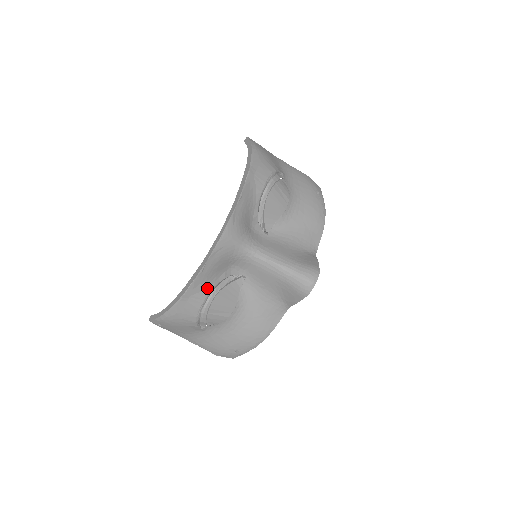
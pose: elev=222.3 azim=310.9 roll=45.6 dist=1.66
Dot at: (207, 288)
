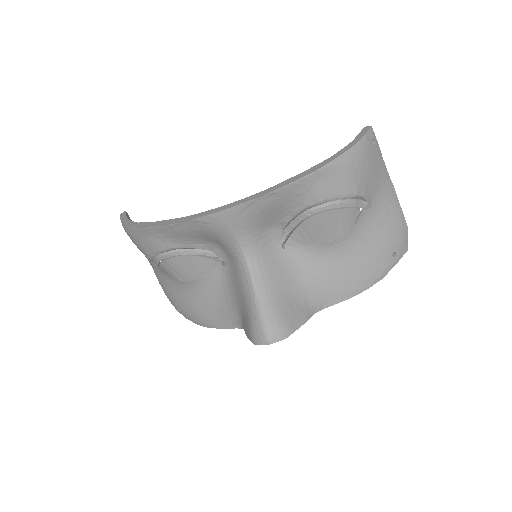
Dot at: (173, 243)
